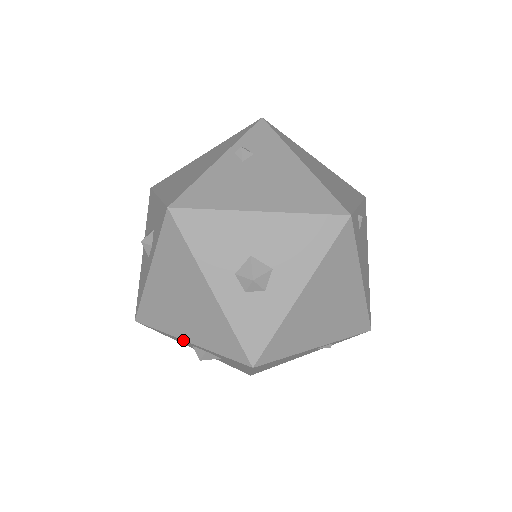
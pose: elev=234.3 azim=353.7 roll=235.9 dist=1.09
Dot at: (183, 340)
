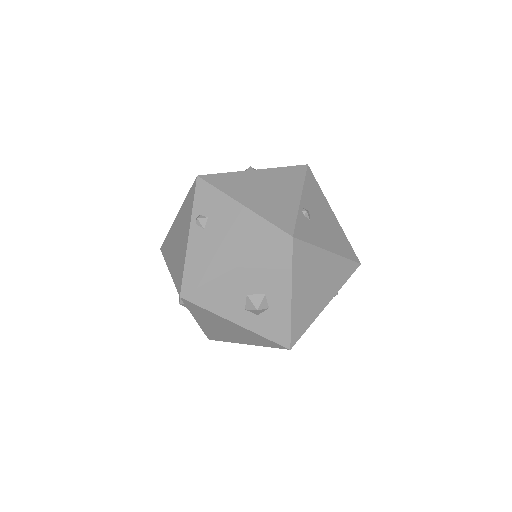
Dot at: occluded
